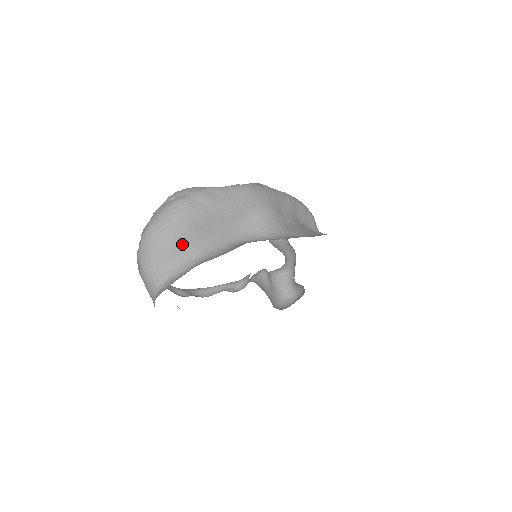
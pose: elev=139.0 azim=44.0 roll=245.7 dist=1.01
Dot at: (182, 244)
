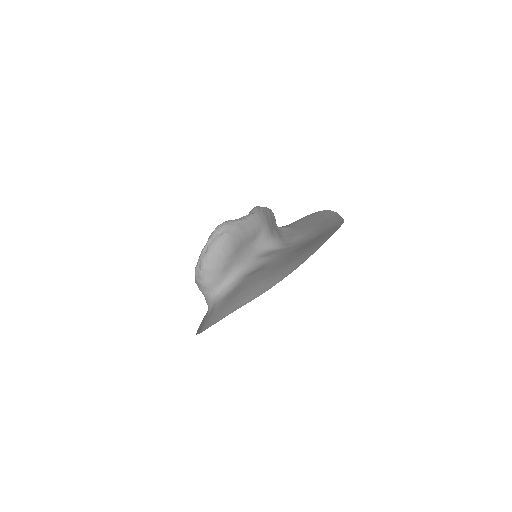
Dot at: (230, 263)
